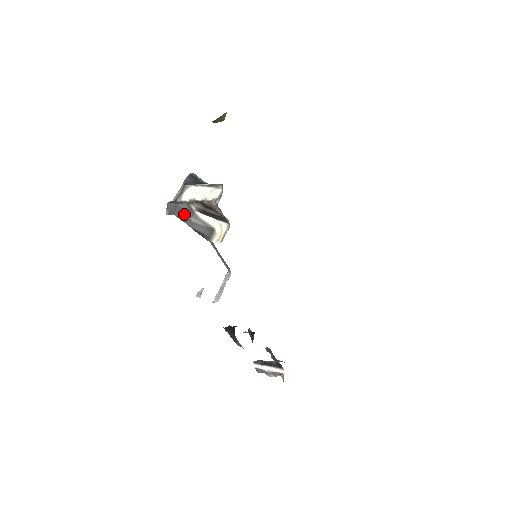
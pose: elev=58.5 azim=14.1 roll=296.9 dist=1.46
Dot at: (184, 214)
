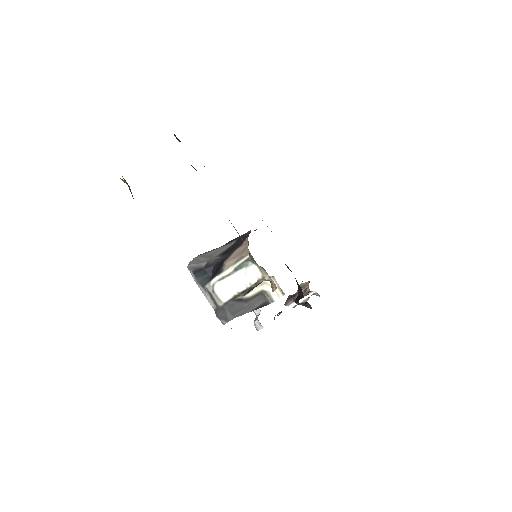
Dot at: (238, 309)
